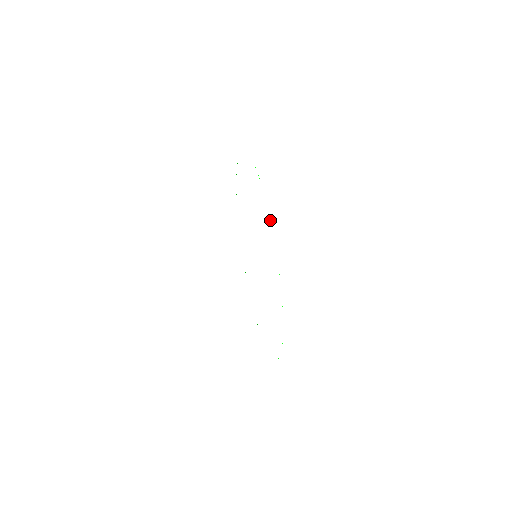
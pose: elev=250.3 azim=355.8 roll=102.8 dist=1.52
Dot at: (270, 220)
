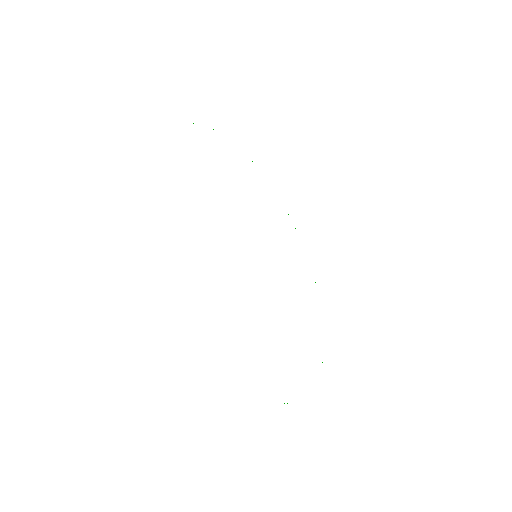
Dot at: occluded
